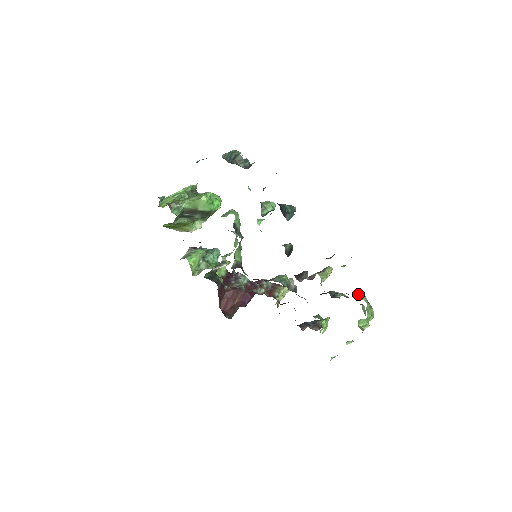
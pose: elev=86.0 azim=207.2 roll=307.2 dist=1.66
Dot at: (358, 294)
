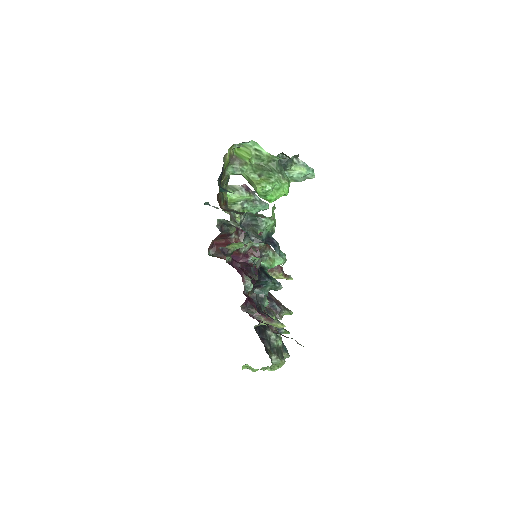
Dot at: (275, 356)
